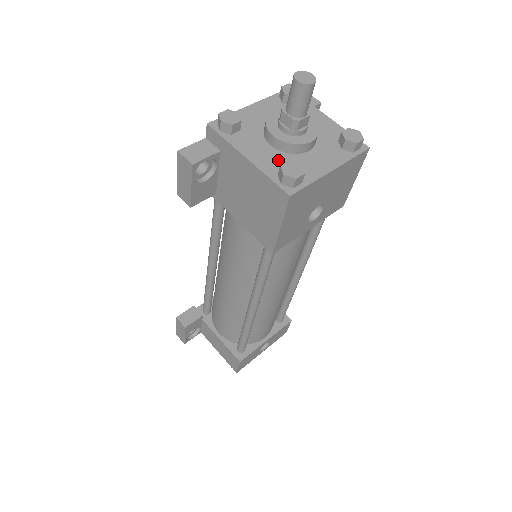
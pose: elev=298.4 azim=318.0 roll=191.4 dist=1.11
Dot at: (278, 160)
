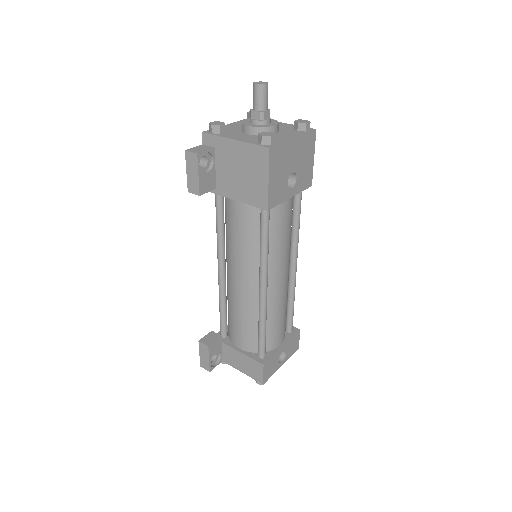
Dot at: (256, 138)
